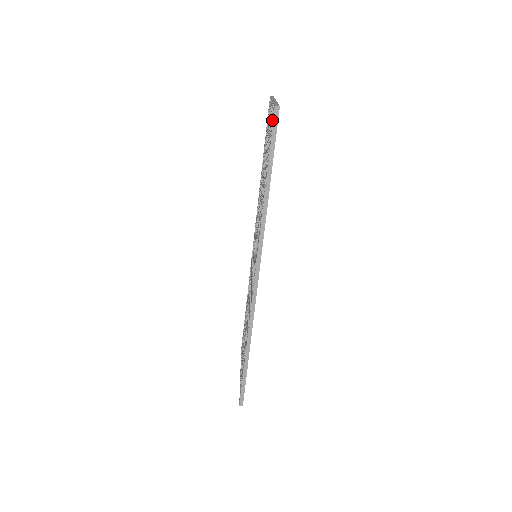
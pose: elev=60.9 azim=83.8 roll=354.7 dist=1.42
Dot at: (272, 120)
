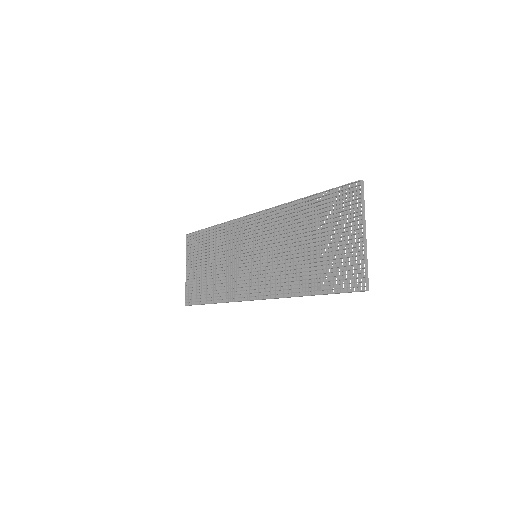
Dot at: (354, 280)
